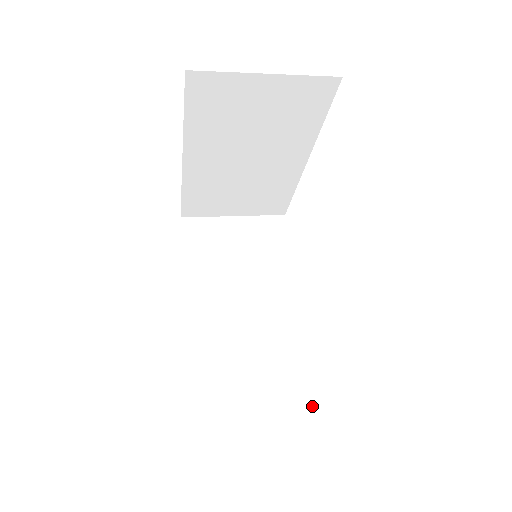
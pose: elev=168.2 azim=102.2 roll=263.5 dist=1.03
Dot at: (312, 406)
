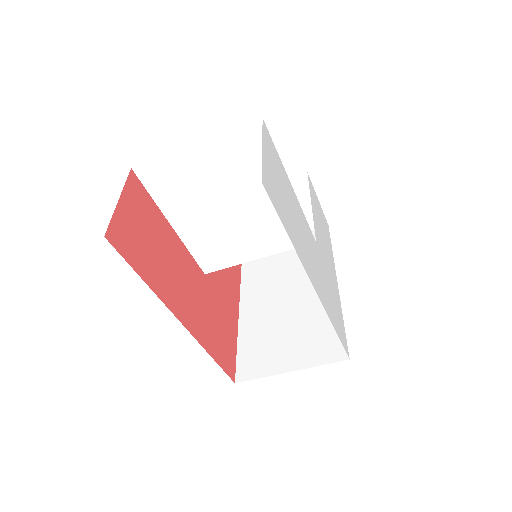
Dot at: occluded
